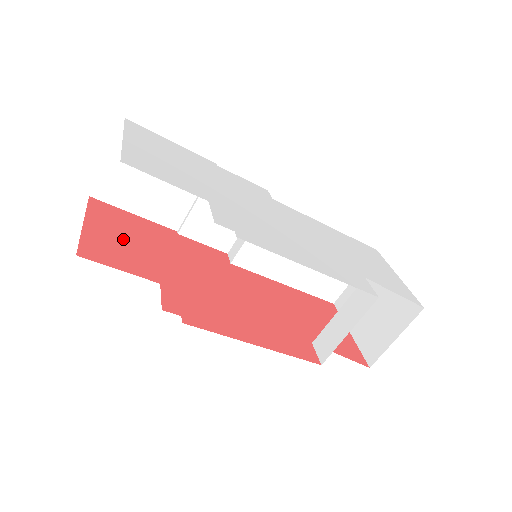
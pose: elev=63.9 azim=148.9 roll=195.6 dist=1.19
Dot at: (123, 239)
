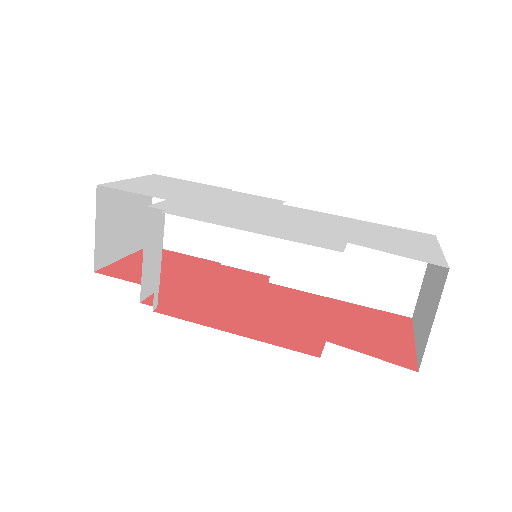
Dot at: occluded
